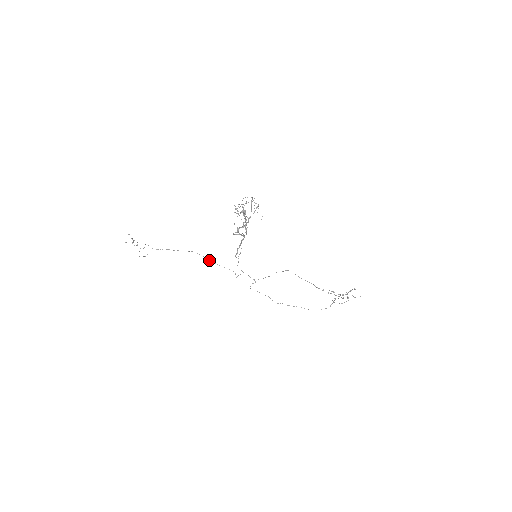
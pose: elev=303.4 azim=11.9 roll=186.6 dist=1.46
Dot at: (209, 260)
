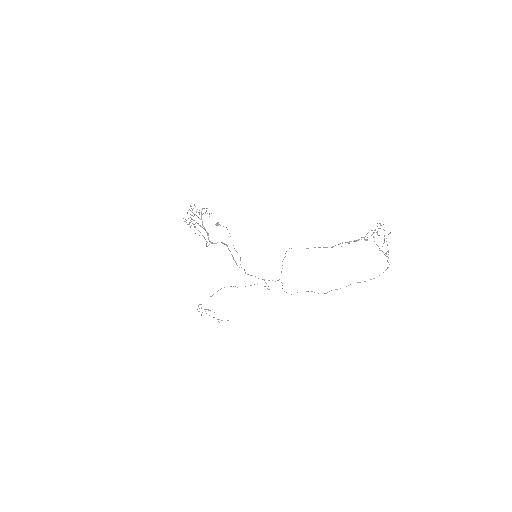
Dot at: occluded
